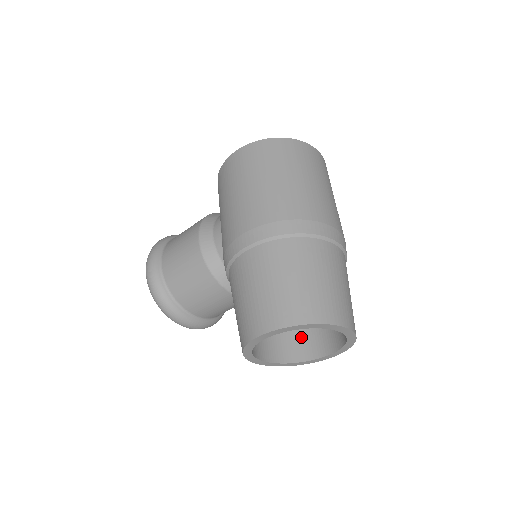
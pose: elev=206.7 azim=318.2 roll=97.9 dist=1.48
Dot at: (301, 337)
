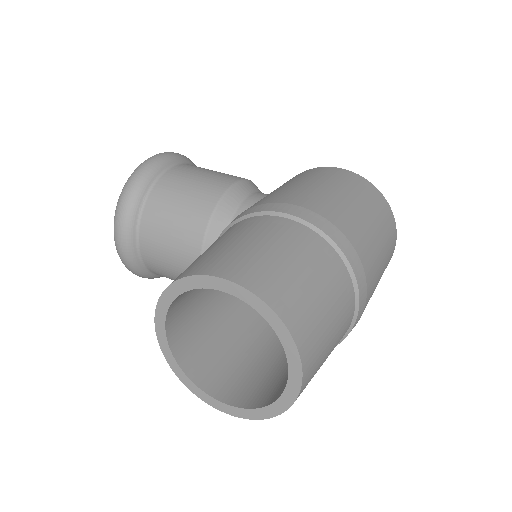
Dot at: (214, 360)
